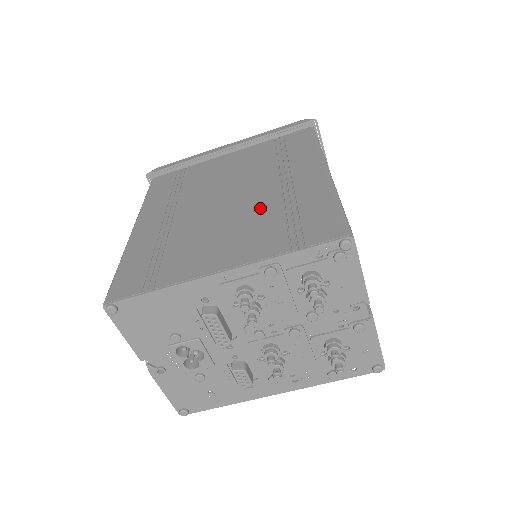
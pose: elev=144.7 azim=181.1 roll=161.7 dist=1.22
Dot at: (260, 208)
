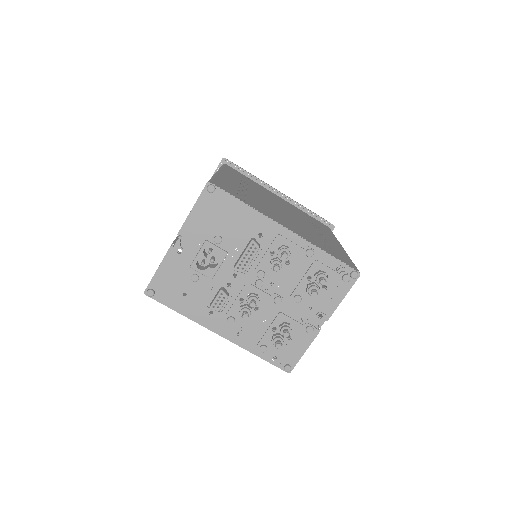
Dot at: (305, 228)
